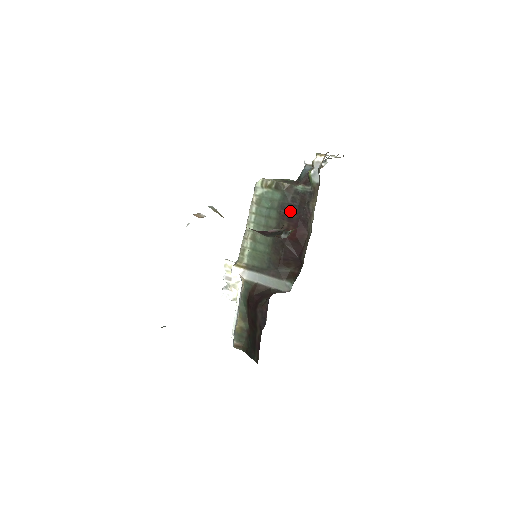
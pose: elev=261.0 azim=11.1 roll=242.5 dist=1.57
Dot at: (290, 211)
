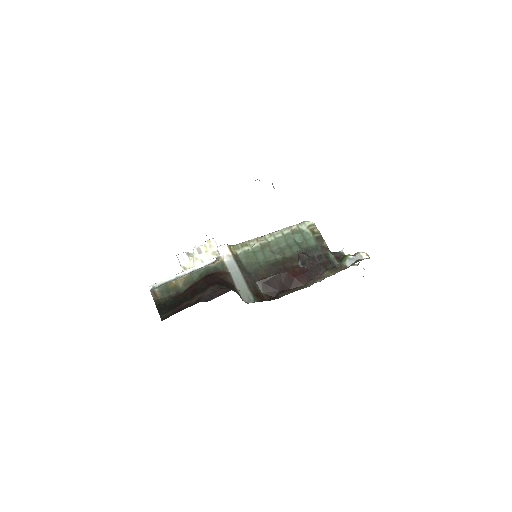
Dot at: (309, 260)
